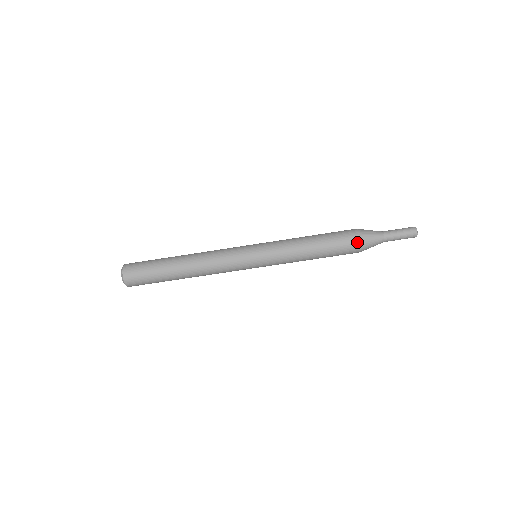
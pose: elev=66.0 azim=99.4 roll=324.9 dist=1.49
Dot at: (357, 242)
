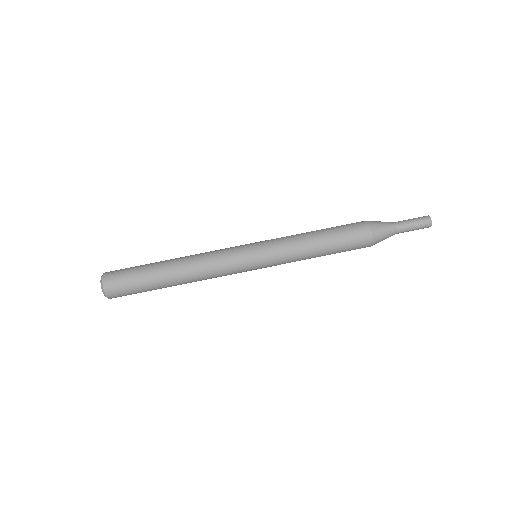
Dot at: (364, 223)
